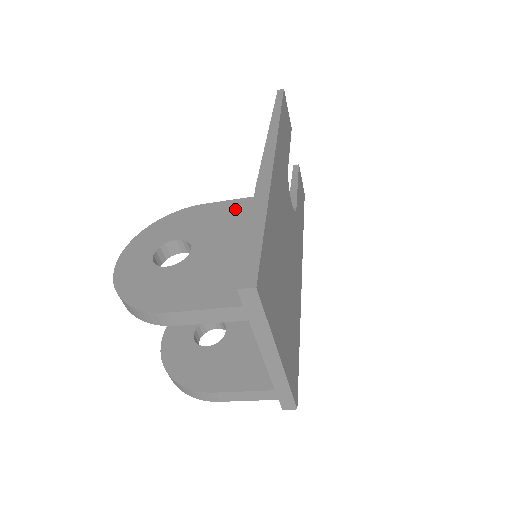
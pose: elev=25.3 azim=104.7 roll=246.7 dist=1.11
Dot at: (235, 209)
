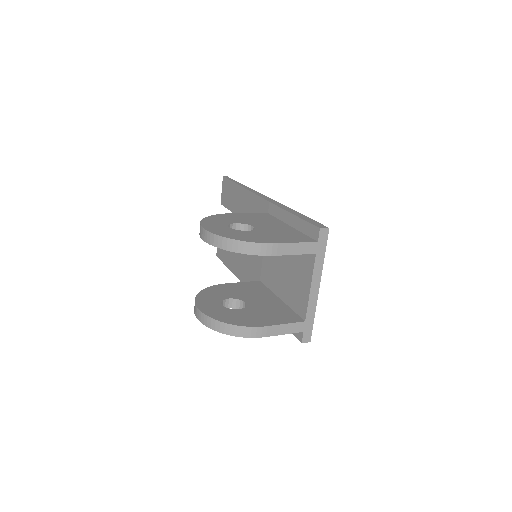
Dot at: (259, 216)
